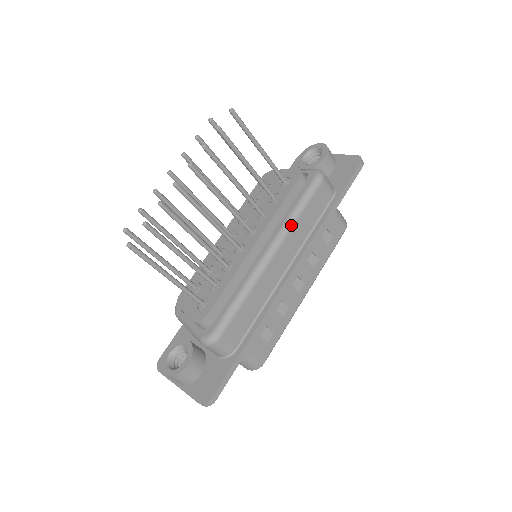
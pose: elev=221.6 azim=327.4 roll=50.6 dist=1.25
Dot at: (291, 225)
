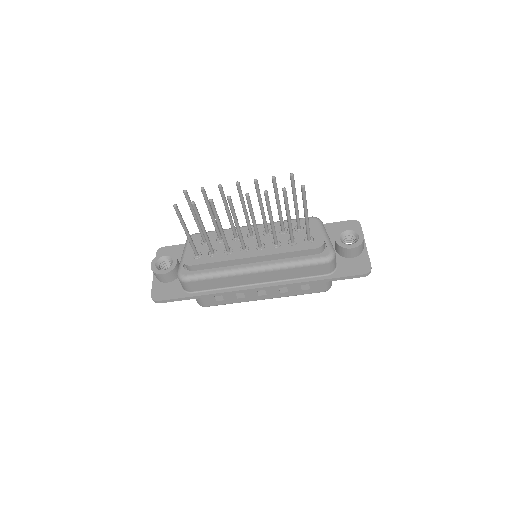
Dot at: (281, 268)
